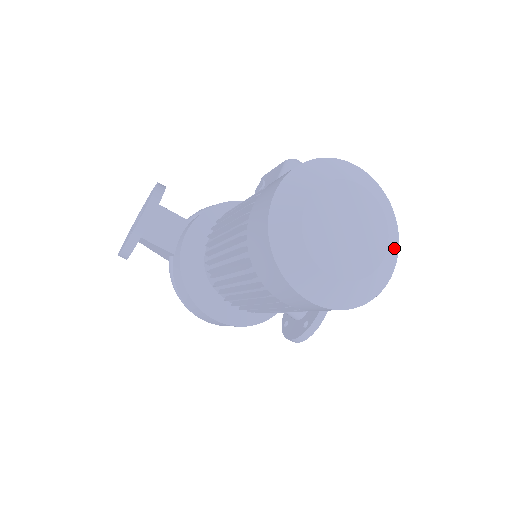
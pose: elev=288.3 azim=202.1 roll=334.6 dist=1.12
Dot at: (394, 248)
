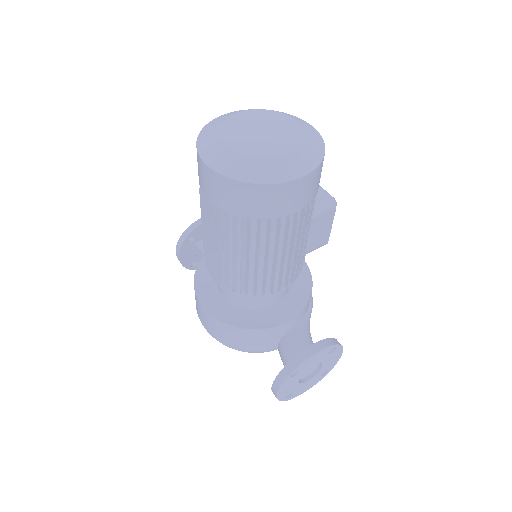
Dot at: (304, 163)
